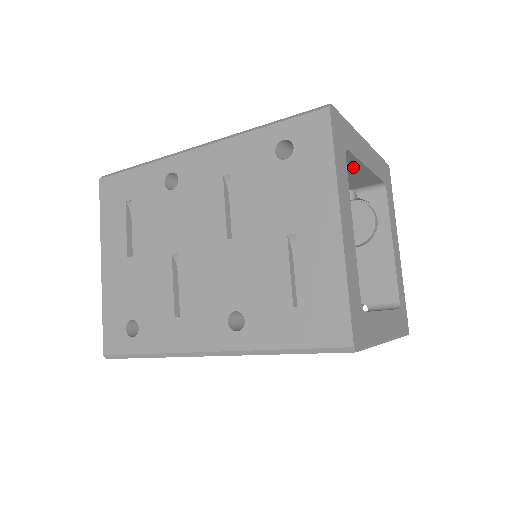
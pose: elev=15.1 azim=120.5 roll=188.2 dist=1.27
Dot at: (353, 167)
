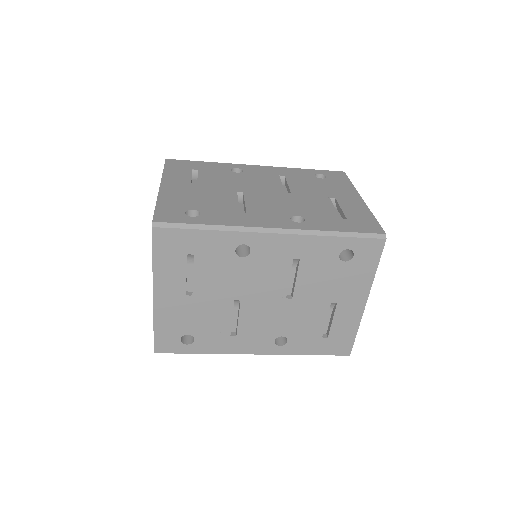
Dot at: occluded
